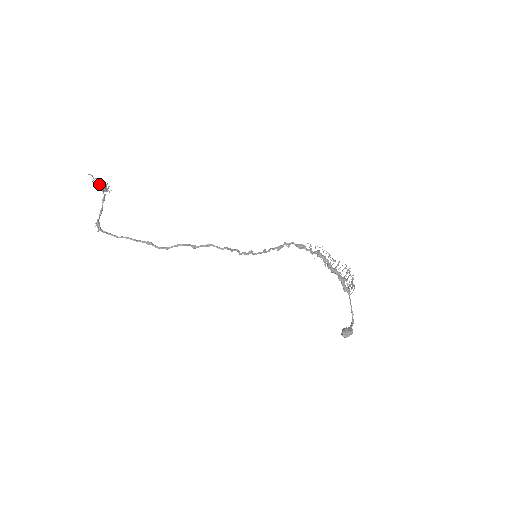
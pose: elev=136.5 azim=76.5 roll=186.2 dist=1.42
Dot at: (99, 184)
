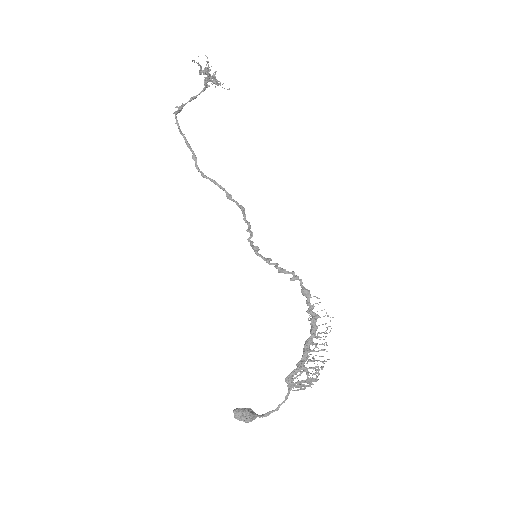
Dot at: (204, 70)
